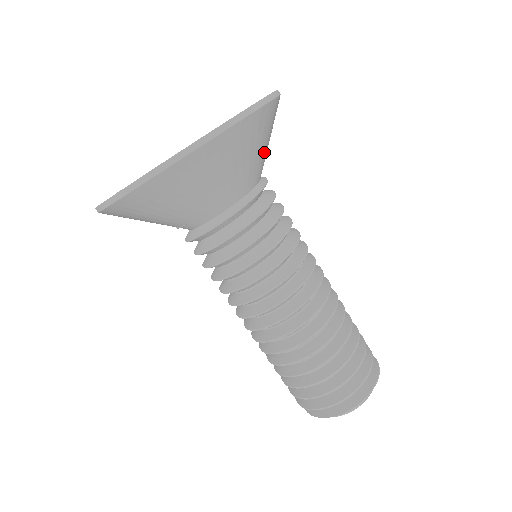
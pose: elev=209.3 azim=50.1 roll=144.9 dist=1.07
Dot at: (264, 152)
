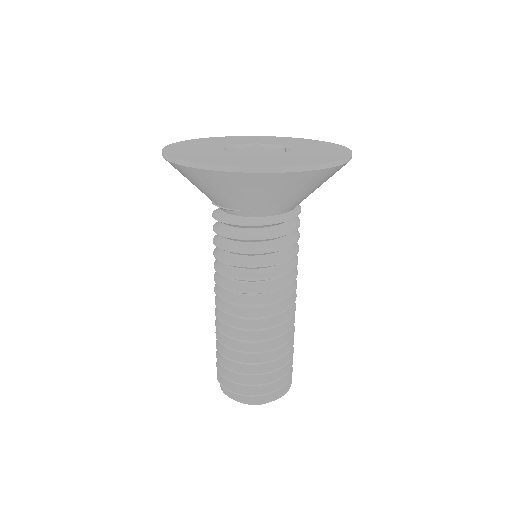
Dot at: occluded
